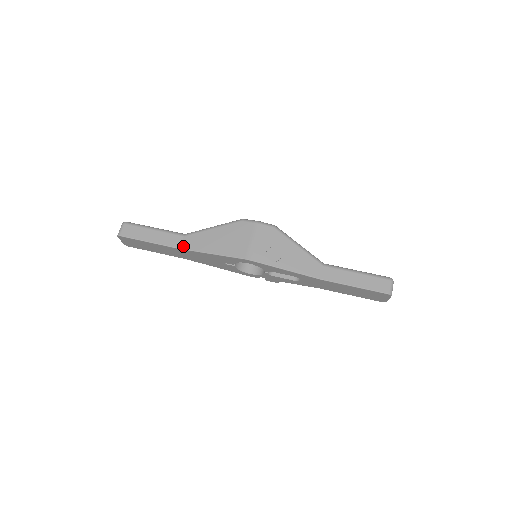
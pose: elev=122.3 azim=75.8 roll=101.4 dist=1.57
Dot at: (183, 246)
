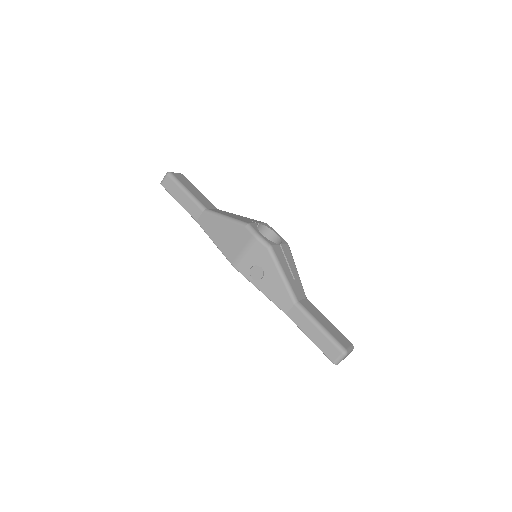
Dot at: (199, 221)
